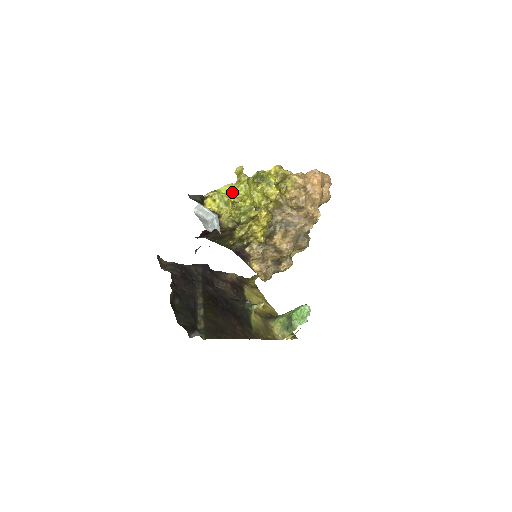
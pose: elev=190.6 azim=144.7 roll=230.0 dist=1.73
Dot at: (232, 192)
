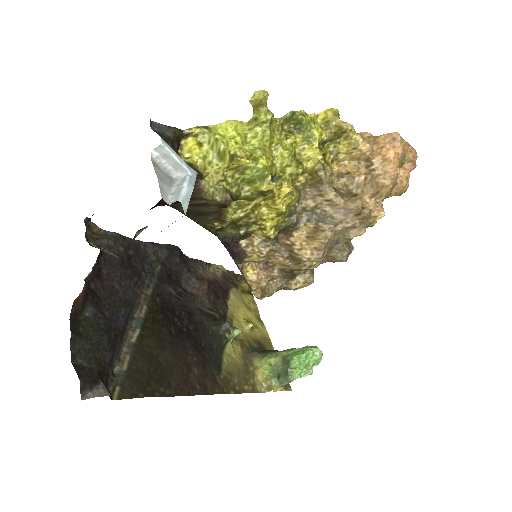
Dot at: (237, 137)
